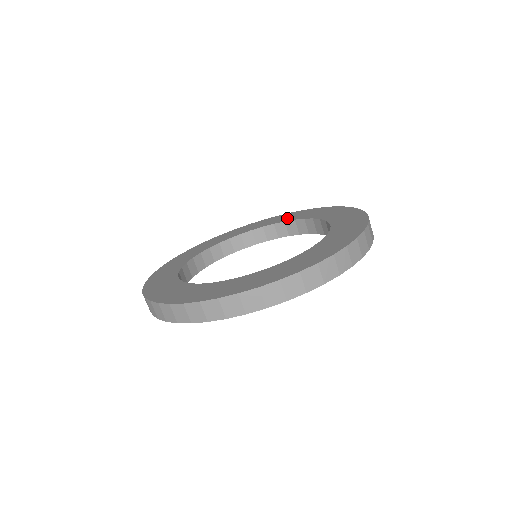
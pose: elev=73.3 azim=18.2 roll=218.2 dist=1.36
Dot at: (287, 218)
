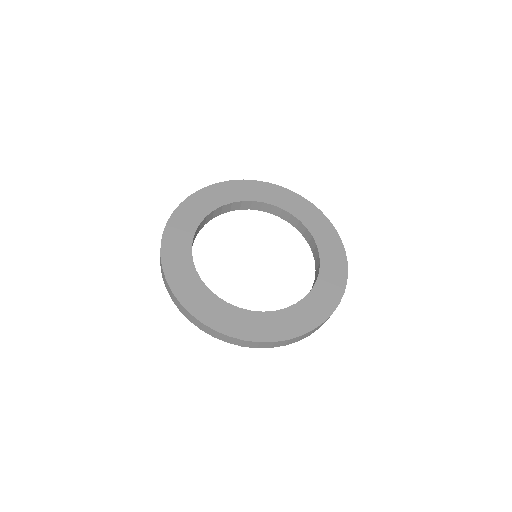
Dot at: (262, 196)
